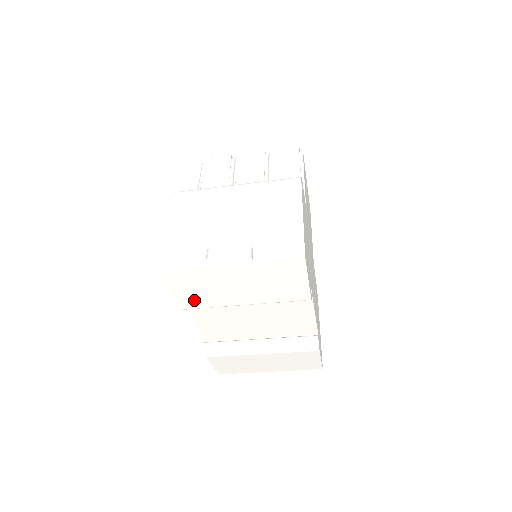
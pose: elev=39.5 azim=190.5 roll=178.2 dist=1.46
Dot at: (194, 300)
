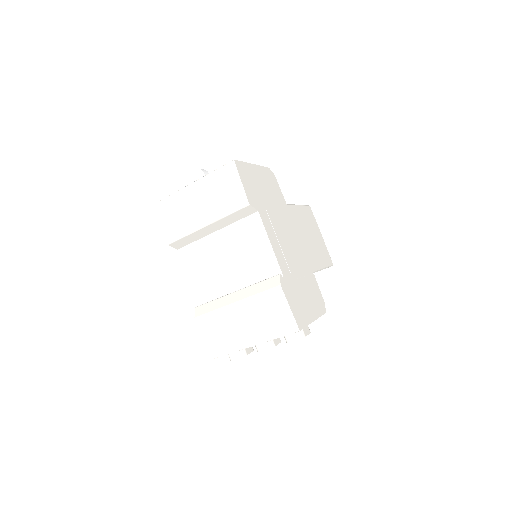
Dot at: (176, 229)
